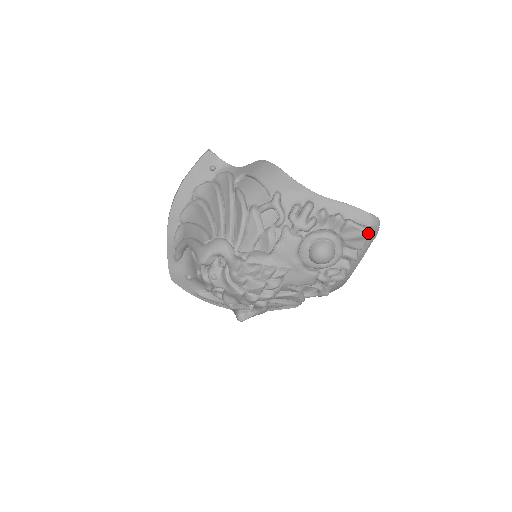
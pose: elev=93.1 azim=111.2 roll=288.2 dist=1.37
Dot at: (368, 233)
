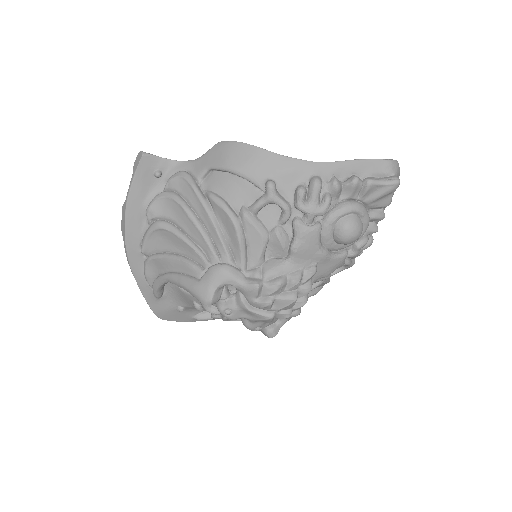
Dot at: (396, 186)
